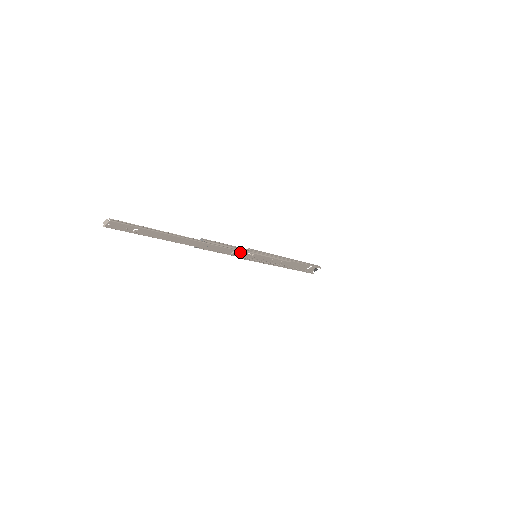
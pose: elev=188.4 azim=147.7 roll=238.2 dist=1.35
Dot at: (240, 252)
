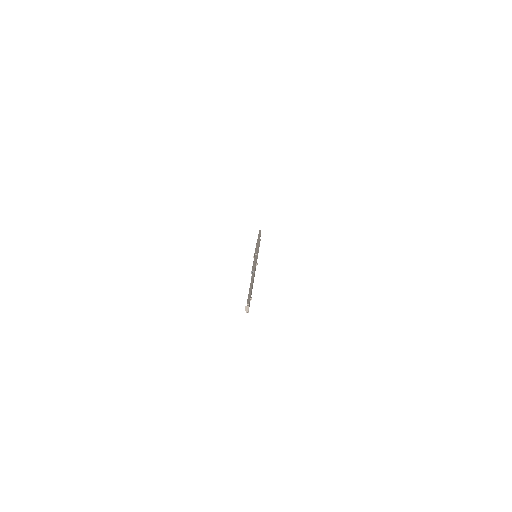
Dot at: occluded
